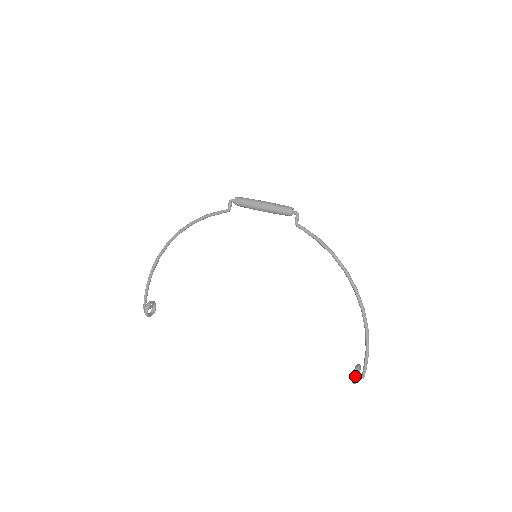
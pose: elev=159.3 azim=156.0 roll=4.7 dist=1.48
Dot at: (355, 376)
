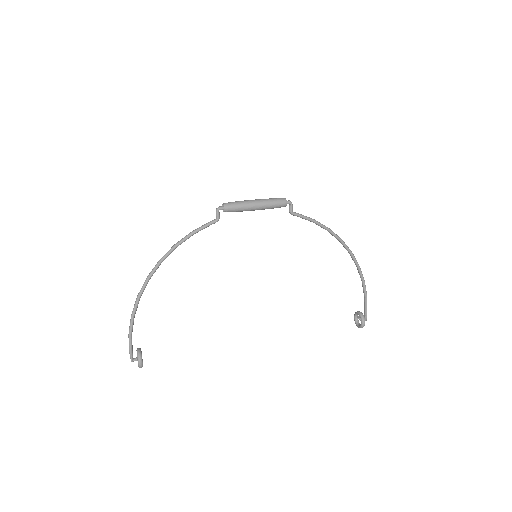
Dot at: (364, 322)
